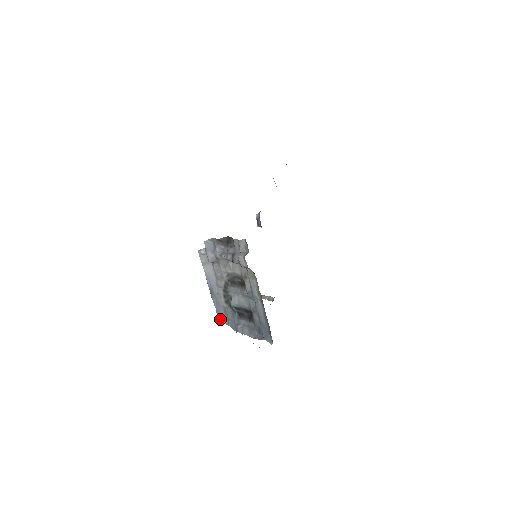
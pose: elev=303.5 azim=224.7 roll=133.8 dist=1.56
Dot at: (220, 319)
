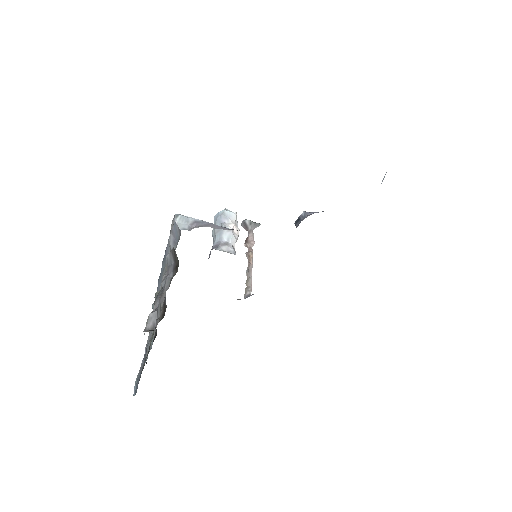
Dot at: (158, 284)
